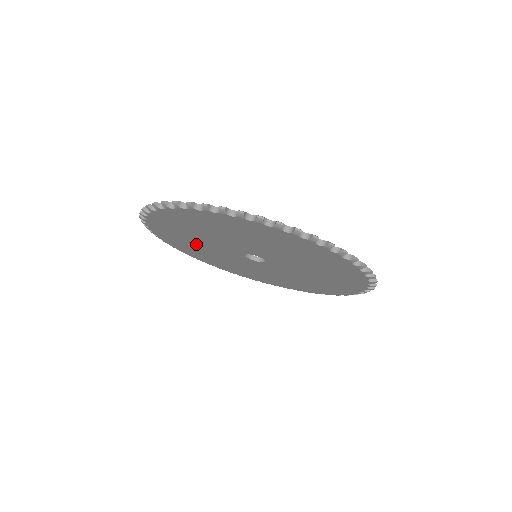
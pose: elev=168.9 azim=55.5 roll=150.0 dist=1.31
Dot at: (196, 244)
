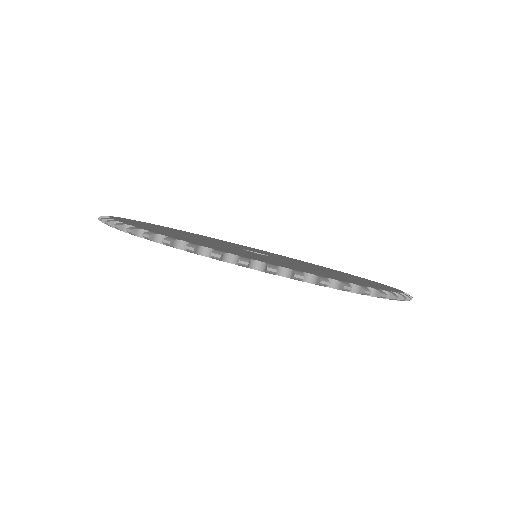
Dot at: occluded
